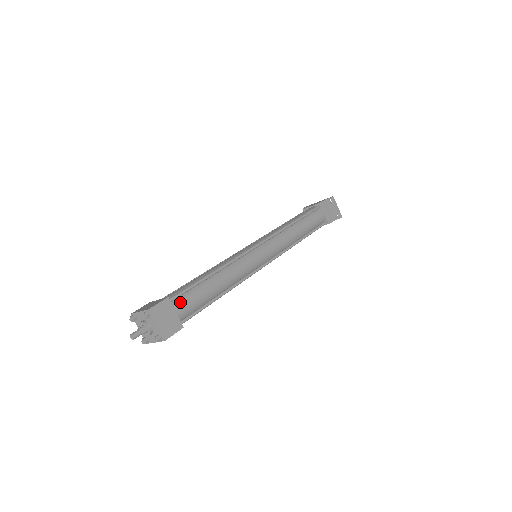
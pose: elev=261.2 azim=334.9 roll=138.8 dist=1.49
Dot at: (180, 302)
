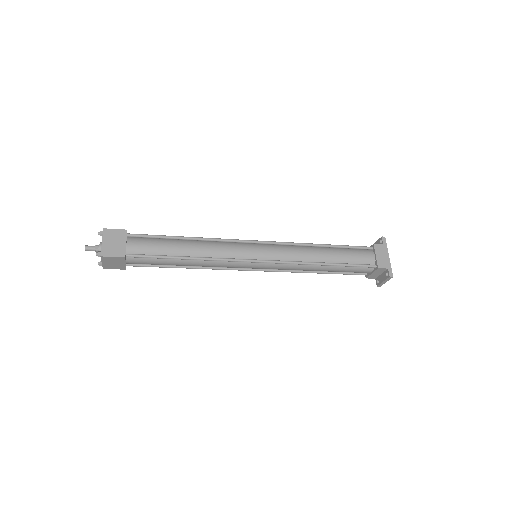
Dot at: (136, 260)
